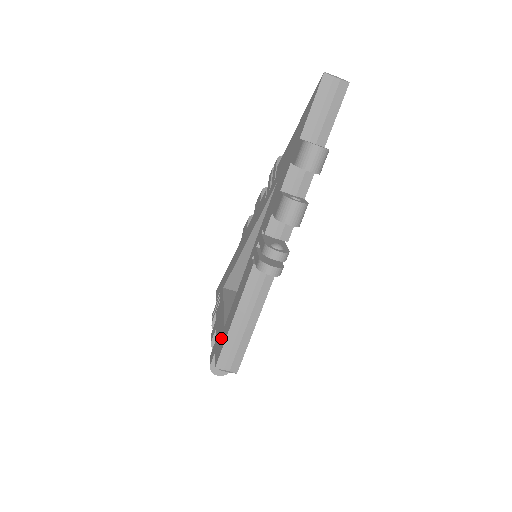
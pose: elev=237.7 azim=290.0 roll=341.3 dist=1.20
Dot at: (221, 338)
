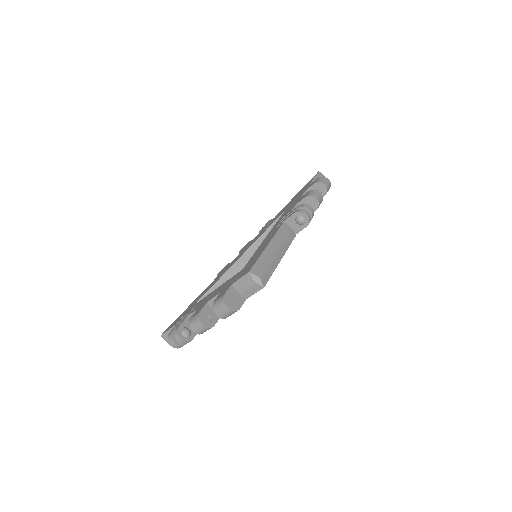
Dot at: (244, 270)
